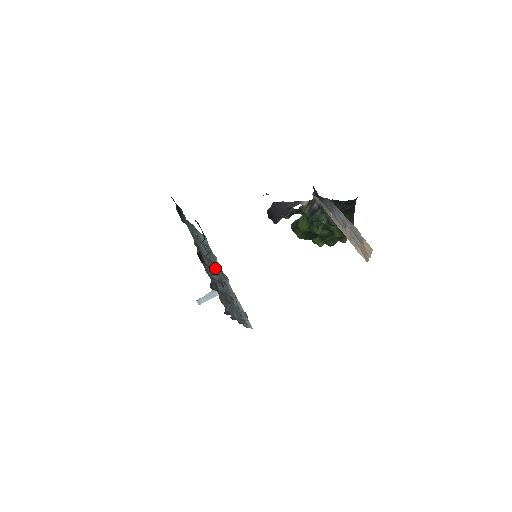
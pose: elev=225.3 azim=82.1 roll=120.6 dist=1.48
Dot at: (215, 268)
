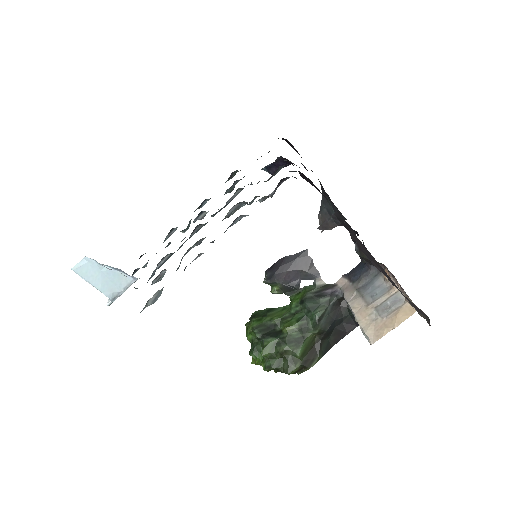
Dot at: occluded
